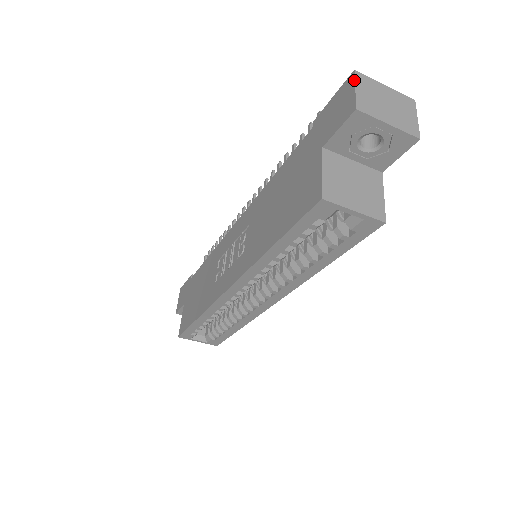
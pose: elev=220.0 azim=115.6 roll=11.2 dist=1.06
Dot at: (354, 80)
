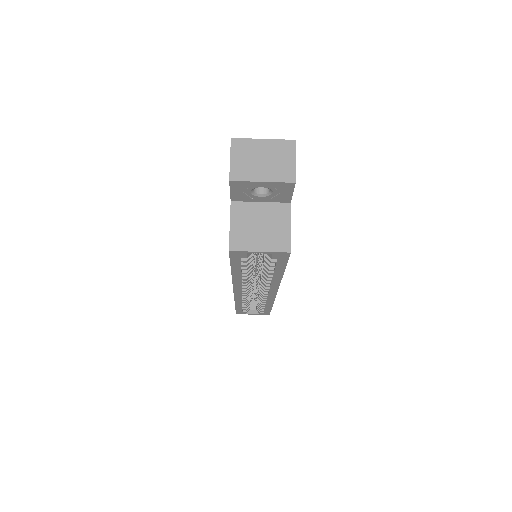
Dot at: (230, 150)
